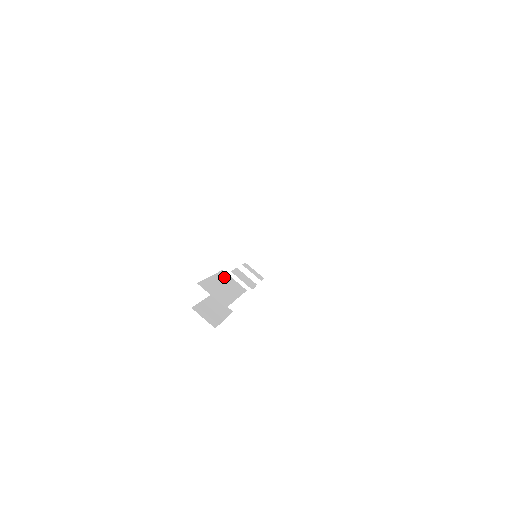
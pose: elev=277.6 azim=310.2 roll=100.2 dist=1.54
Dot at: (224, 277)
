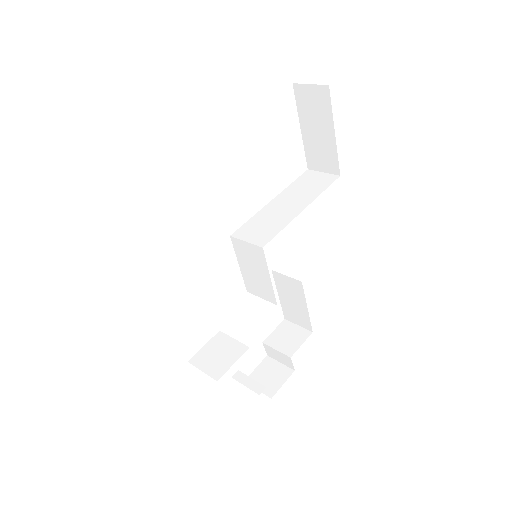
Dot at: occluded
